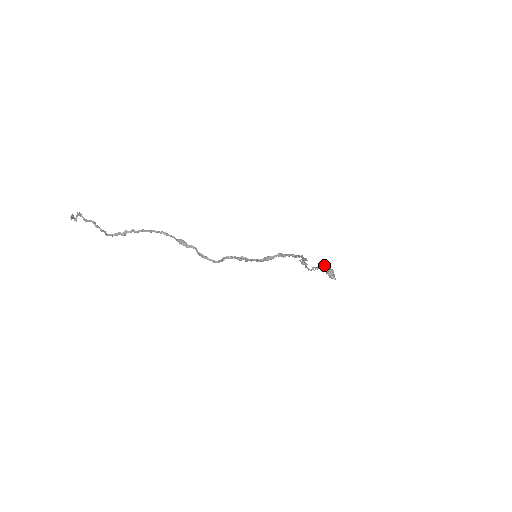
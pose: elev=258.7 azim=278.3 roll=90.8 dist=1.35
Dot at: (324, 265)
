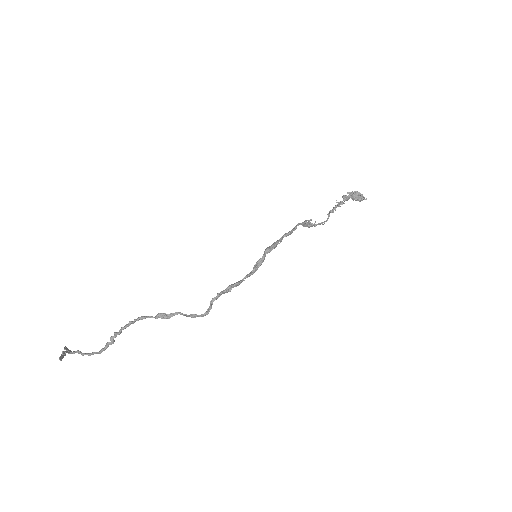
Dot at: (342, 196)
